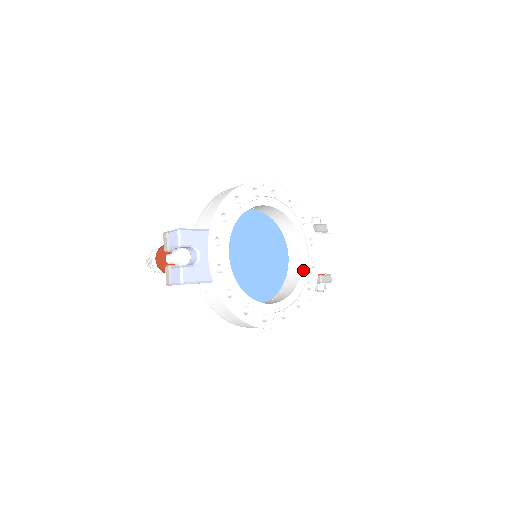
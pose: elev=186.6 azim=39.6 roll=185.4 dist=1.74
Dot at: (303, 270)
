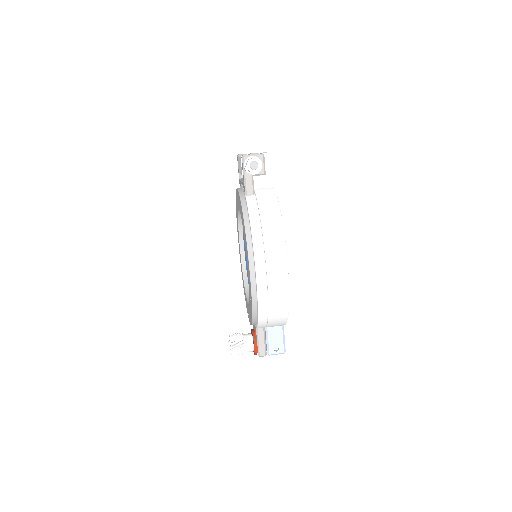
Dot at: occluded
